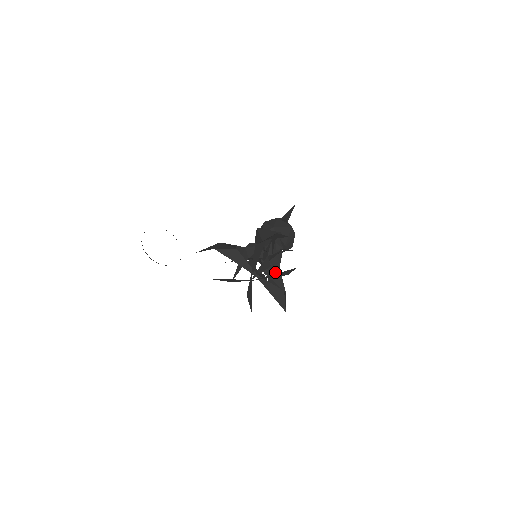
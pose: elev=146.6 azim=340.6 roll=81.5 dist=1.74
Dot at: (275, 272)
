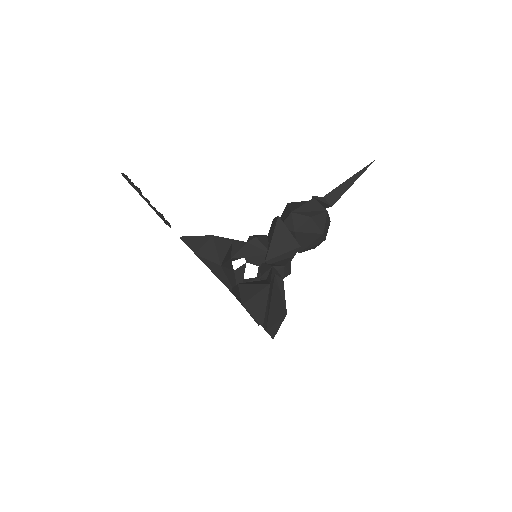
Dot at: occluded
